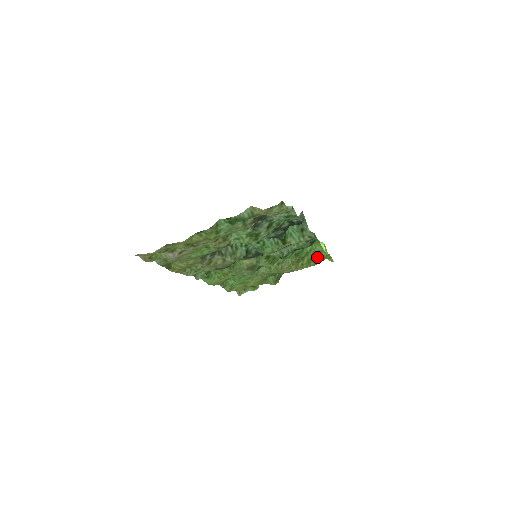
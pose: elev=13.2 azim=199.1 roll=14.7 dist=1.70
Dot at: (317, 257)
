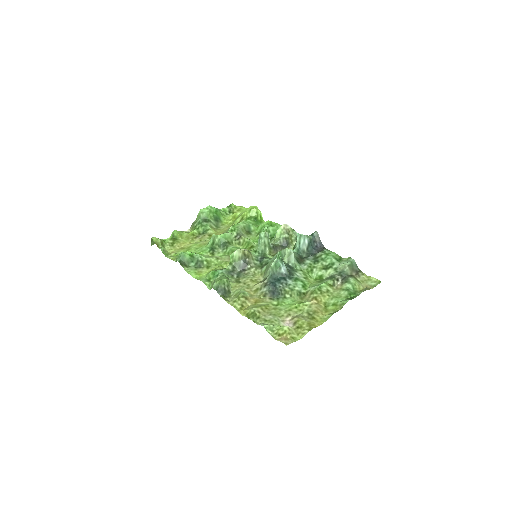
Dot at: occluded
